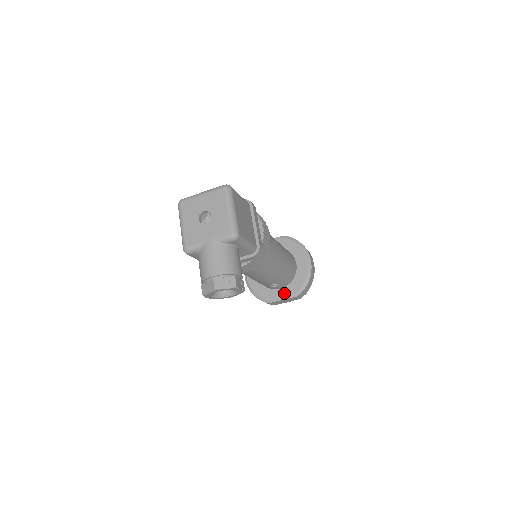
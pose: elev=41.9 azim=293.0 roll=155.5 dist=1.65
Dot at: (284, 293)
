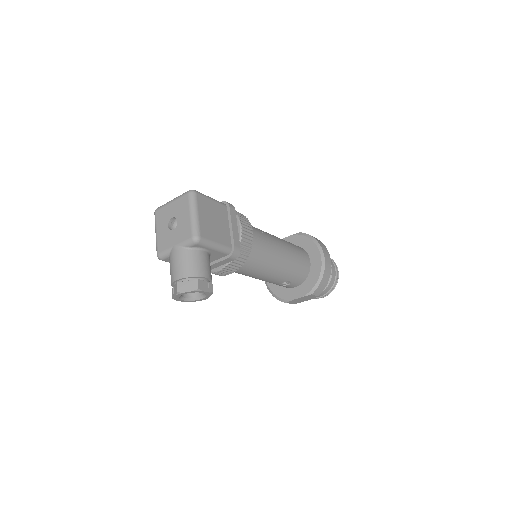
Dot at: (299, 291)
